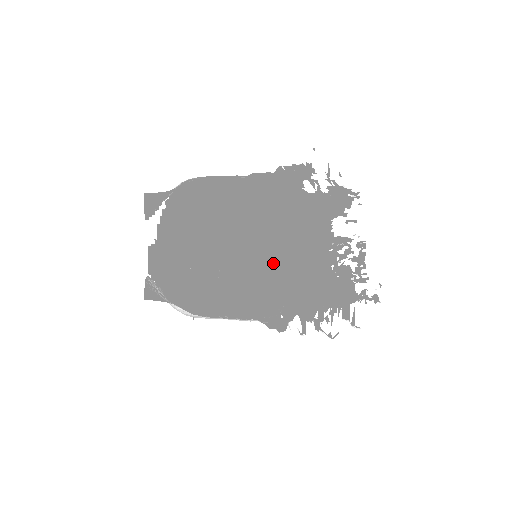
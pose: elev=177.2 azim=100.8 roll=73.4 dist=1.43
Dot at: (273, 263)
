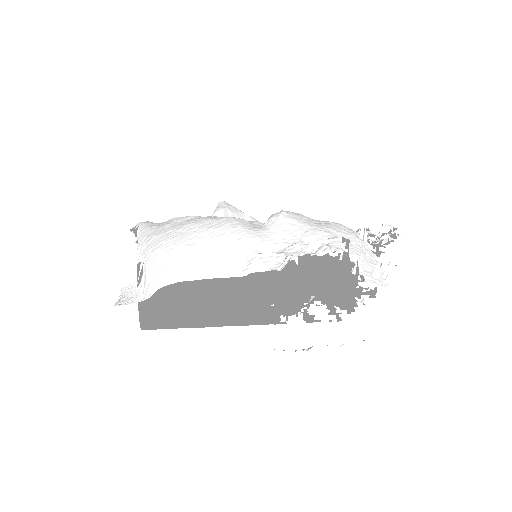
Dot at: occluded
